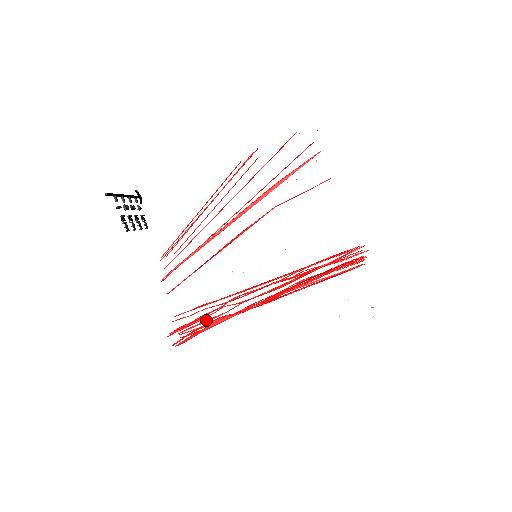
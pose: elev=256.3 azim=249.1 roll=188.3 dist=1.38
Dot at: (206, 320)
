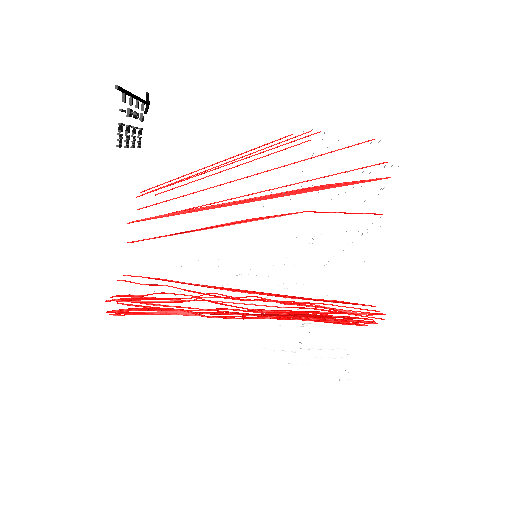
Dot at: occluded
